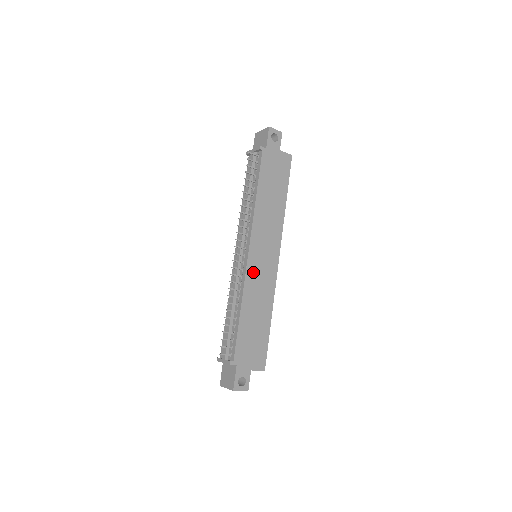
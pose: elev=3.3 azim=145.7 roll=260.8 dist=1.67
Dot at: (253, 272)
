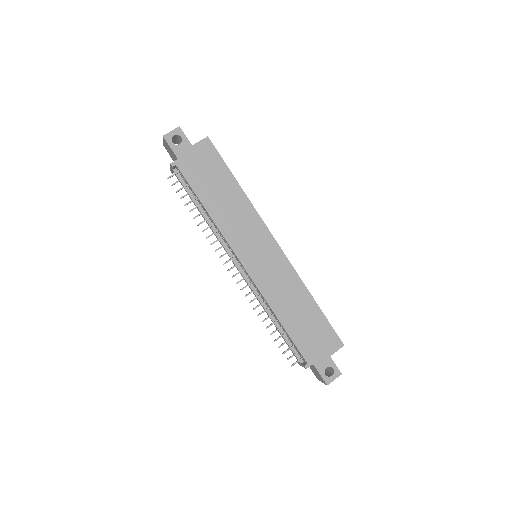
Dot at: (262, 278)
